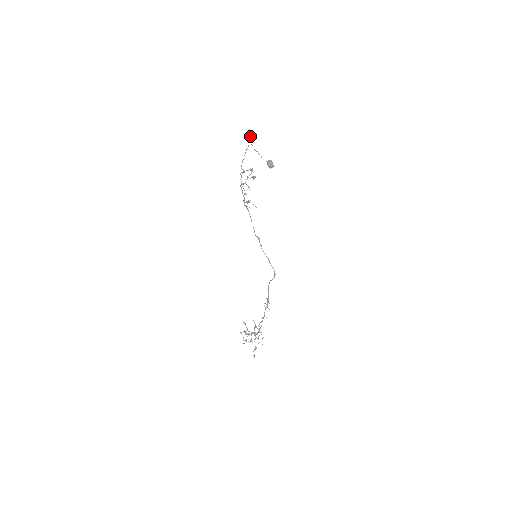
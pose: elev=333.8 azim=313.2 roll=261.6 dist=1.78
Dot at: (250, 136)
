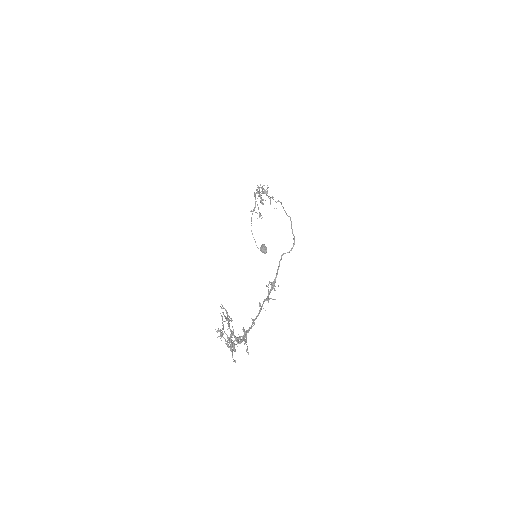
Dot at: (262, 193)
